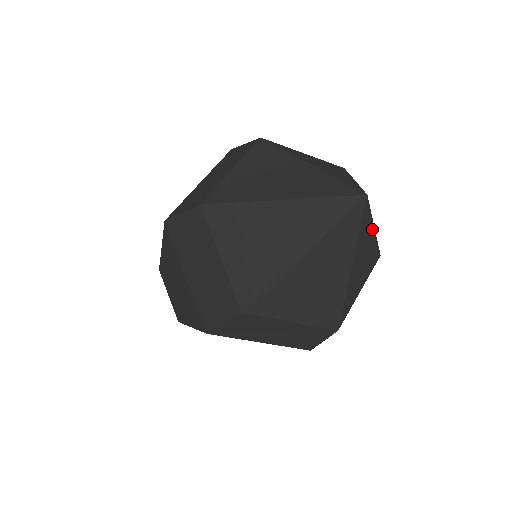
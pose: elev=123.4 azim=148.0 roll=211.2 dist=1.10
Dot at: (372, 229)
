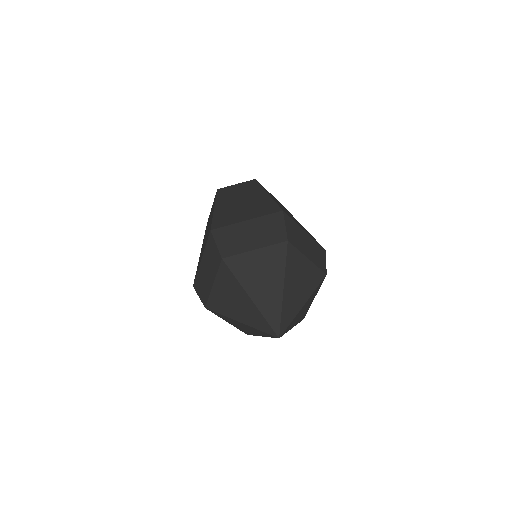
Dot at: occluded
